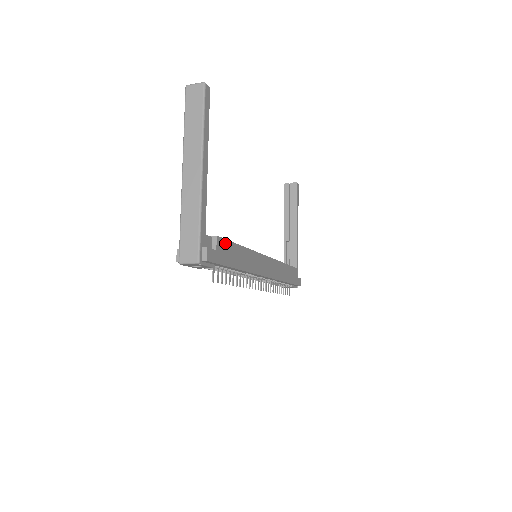
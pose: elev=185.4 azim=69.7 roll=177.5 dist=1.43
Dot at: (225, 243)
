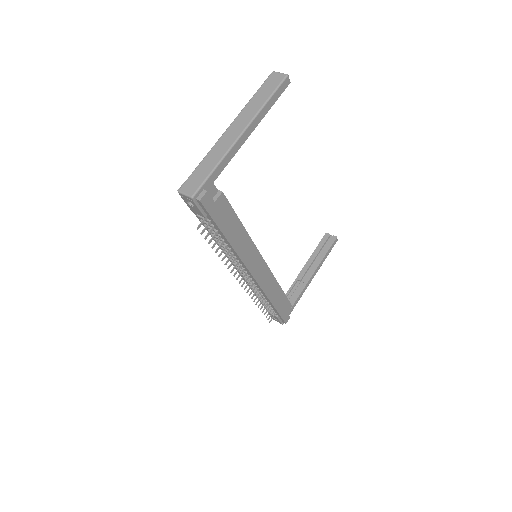
Dot at: (227, 206)
